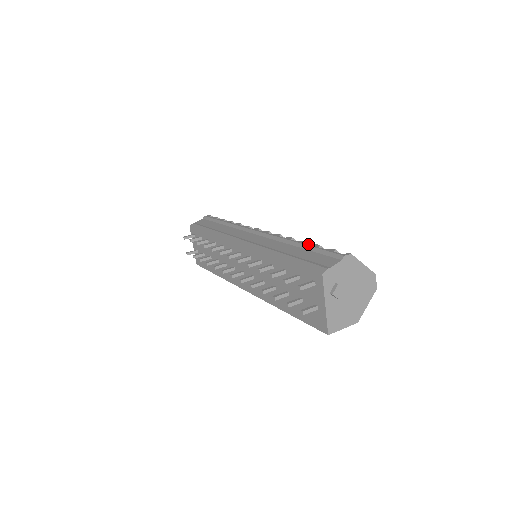
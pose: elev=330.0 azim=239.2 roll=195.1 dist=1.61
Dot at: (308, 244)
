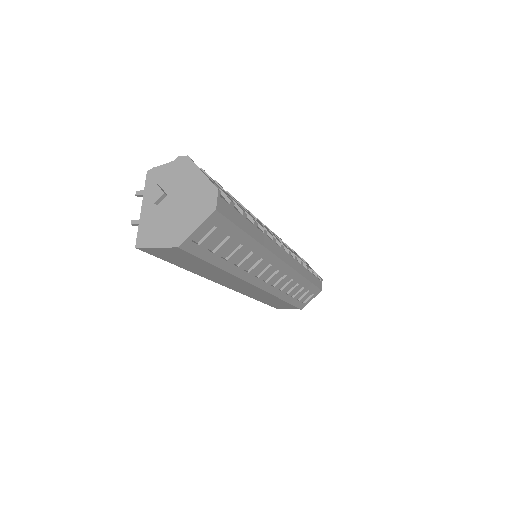
Dot at: (231, 195)
